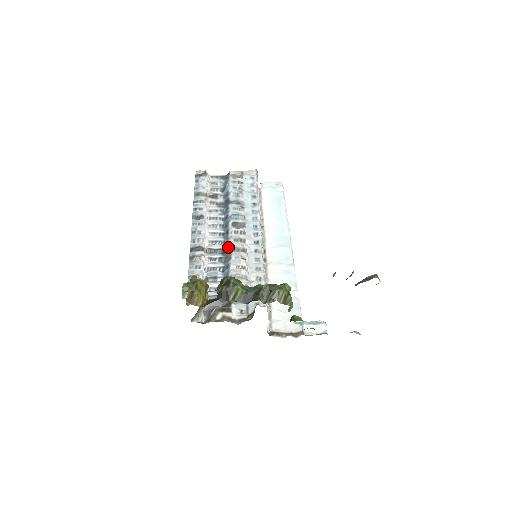
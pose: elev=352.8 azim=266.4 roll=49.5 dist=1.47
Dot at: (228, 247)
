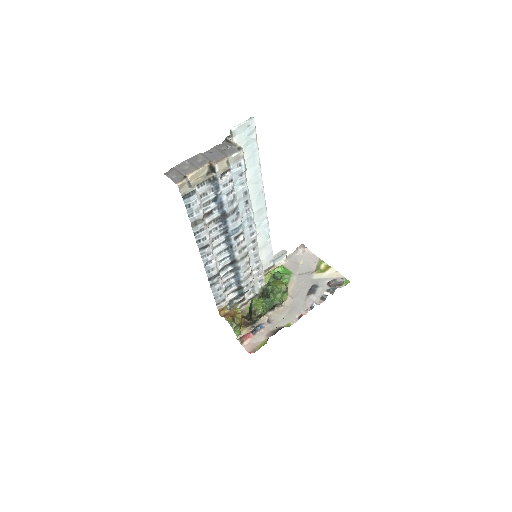
Dot at: (235, 261)
